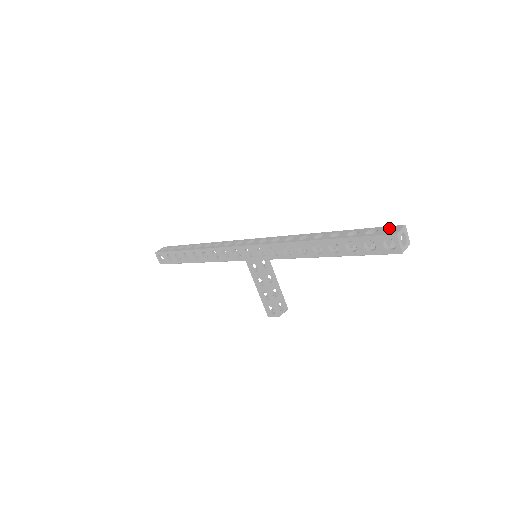
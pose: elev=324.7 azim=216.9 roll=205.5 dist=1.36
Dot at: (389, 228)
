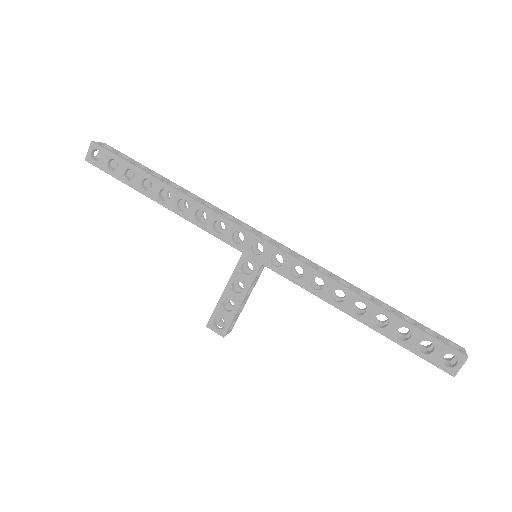
Dot at: (450, 342)
